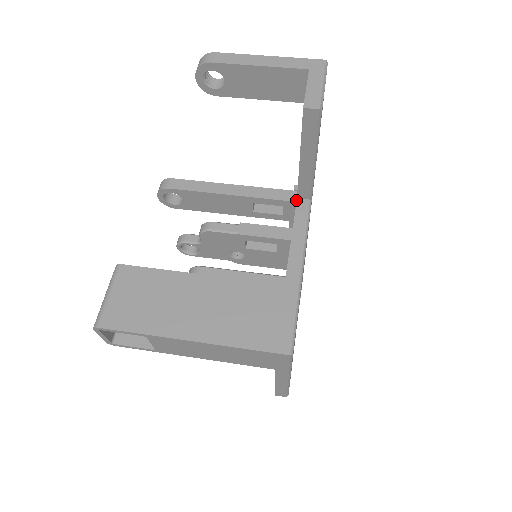
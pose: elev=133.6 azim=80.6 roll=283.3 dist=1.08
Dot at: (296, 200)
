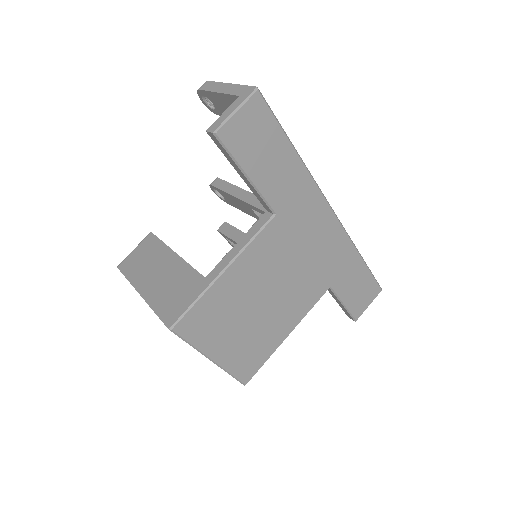
Dot at: occluded
